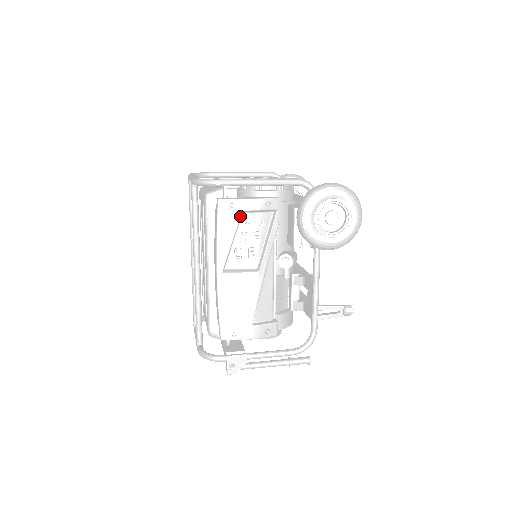
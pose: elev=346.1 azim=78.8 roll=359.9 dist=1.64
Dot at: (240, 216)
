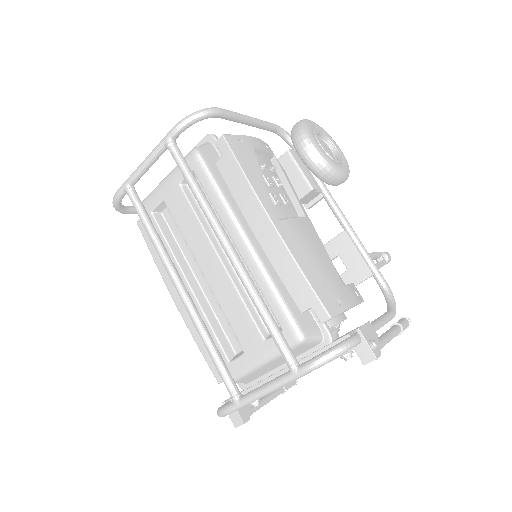
Dot at: (254, 152)
